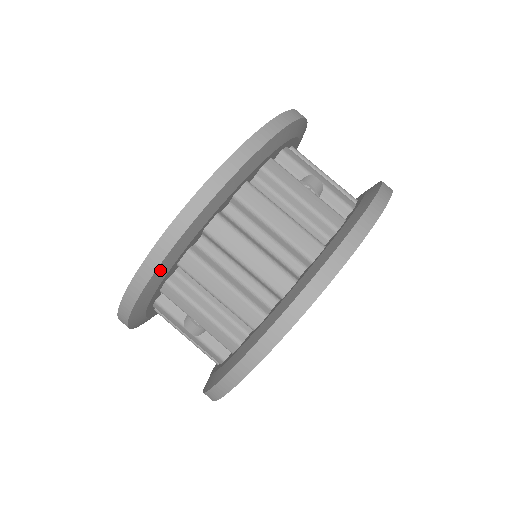
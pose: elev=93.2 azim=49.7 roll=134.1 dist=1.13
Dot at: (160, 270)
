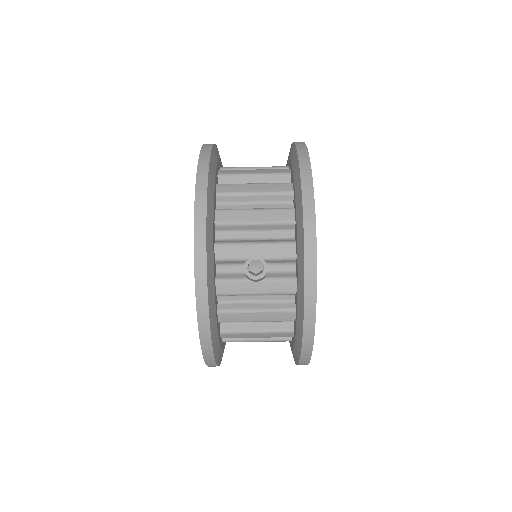
Dot at: (220, 361)
